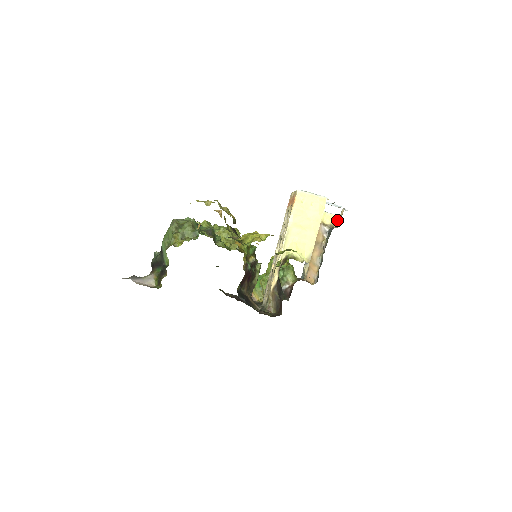
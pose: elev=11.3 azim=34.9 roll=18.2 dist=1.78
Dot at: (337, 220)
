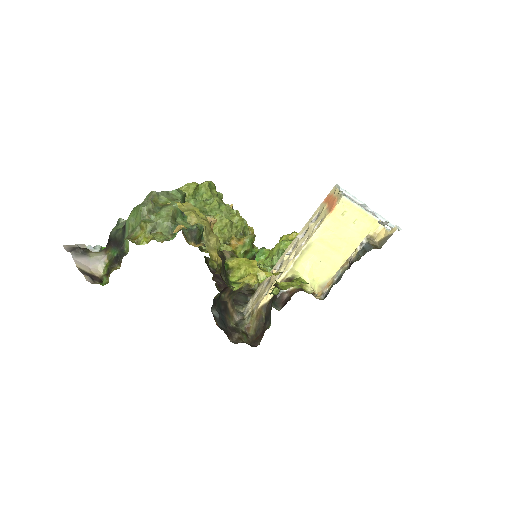
Dot at: (382, 235)
